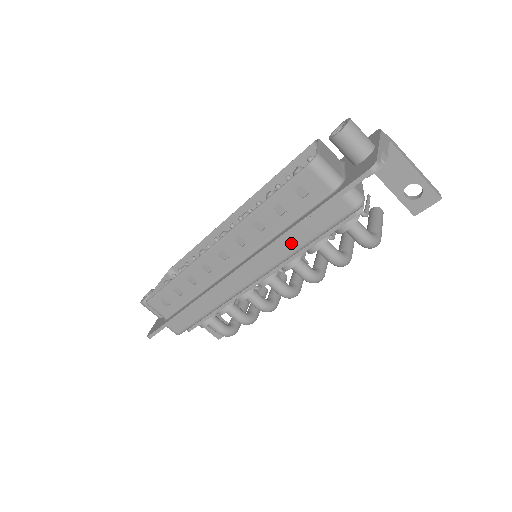
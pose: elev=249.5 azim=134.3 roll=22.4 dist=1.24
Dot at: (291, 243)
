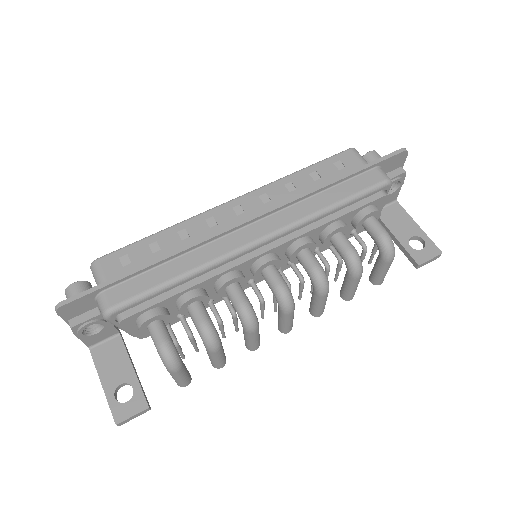
Dot at: (320, 201)
